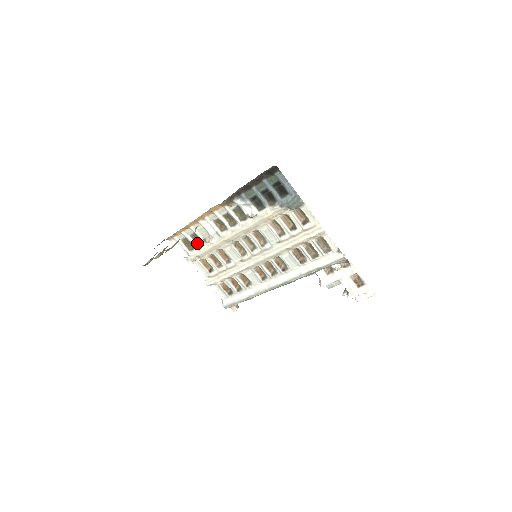
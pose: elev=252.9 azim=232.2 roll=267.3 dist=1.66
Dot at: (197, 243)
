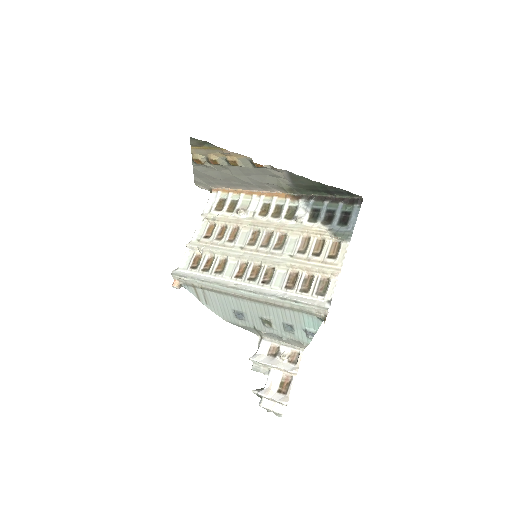
Dot at: (228, 209)
